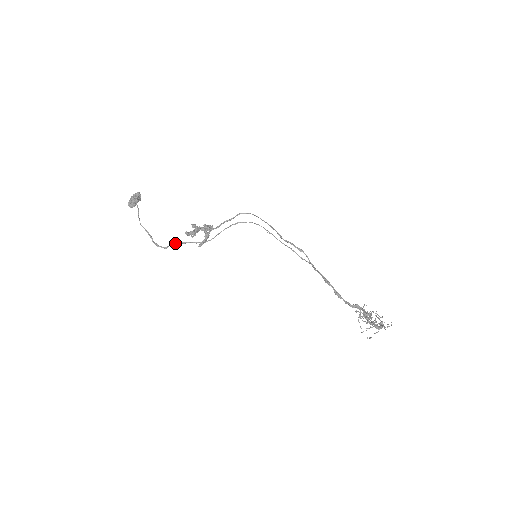
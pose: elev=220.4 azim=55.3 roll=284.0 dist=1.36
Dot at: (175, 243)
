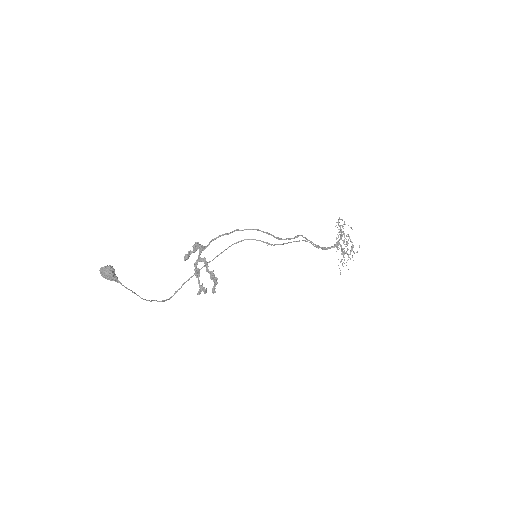
Dot at: occluded
